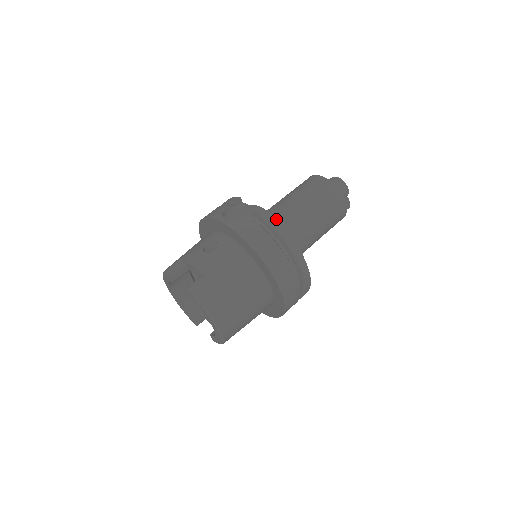
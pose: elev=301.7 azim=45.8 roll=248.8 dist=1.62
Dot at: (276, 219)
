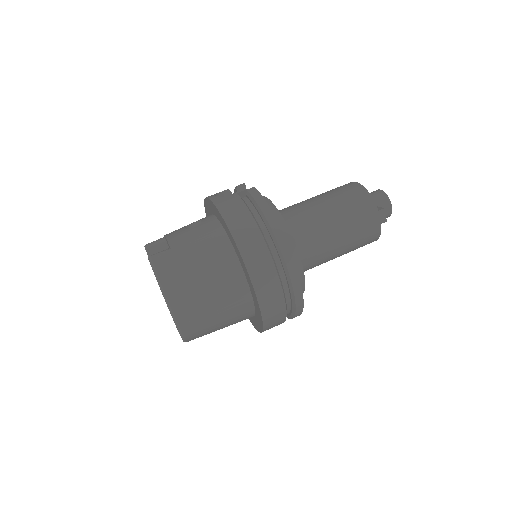
Dot at: (274, 206)
